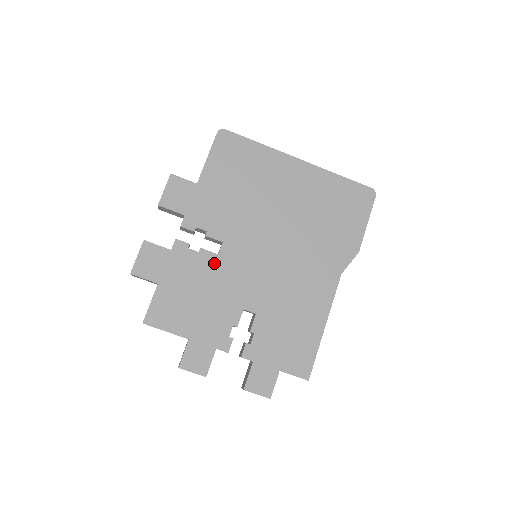
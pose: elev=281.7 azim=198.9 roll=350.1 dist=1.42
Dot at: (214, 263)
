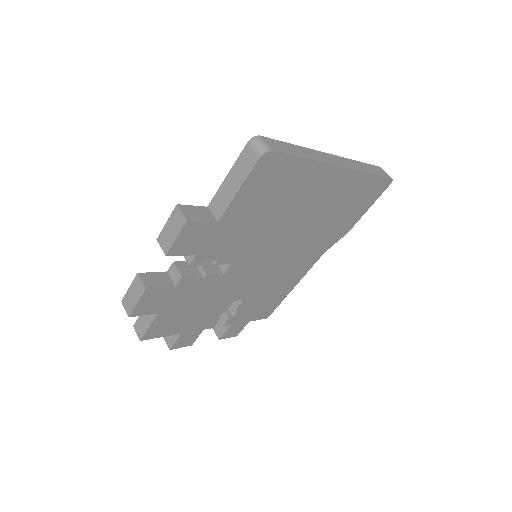
Dot at: (217, 282)
